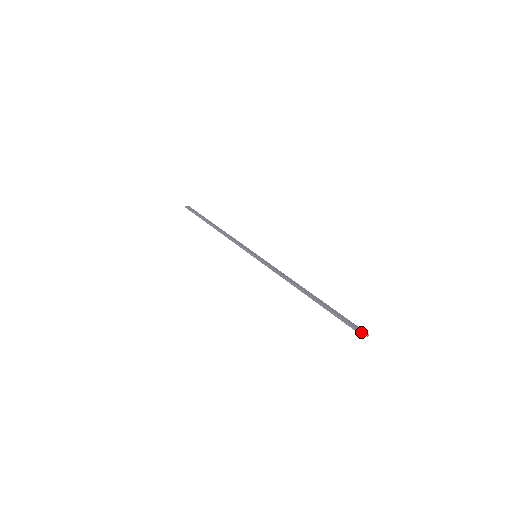
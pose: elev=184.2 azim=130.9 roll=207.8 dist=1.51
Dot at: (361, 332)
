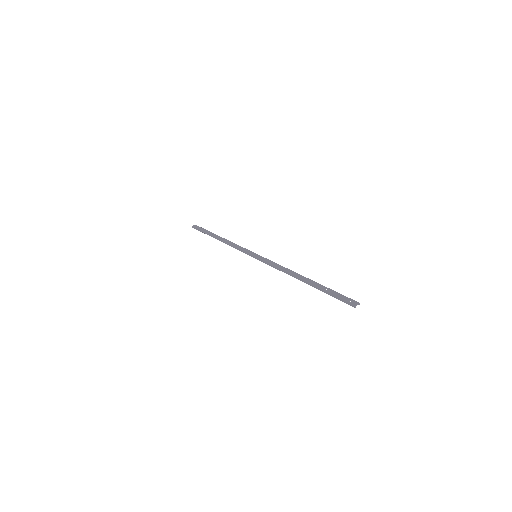
Dot at: (351, 304)
